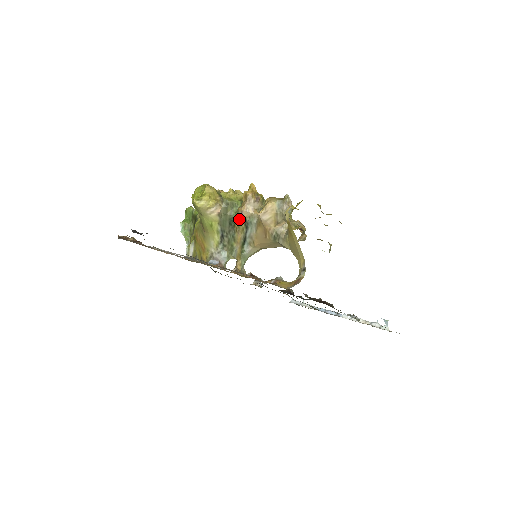
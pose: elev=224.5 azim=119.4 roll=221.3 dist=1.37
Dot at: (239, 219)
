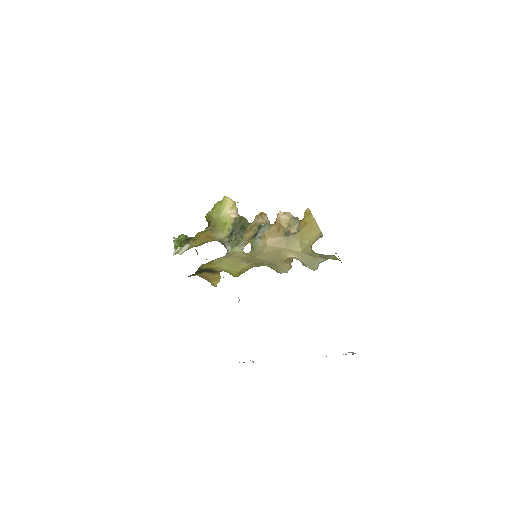
Dot at: (252, 225)
